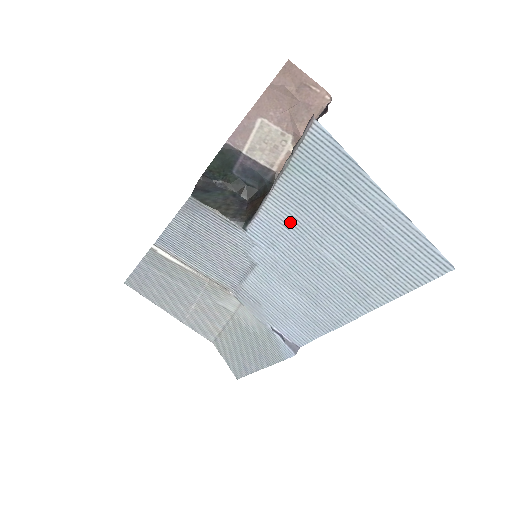
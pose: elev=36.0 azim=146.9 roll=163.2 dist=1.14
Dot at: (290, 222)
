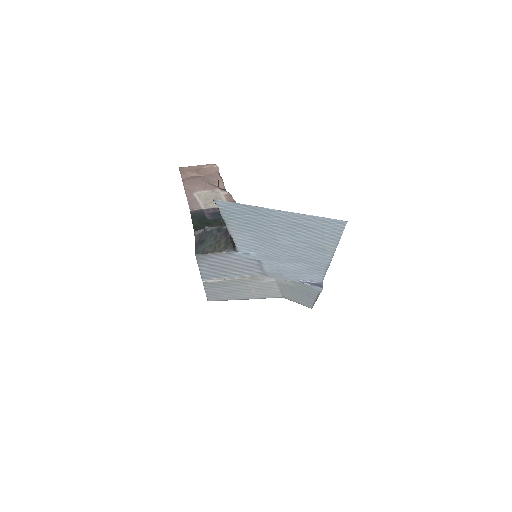
Dot at: (253, 238)
